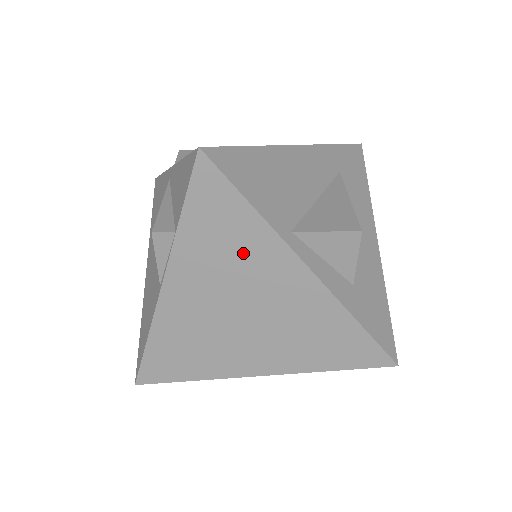
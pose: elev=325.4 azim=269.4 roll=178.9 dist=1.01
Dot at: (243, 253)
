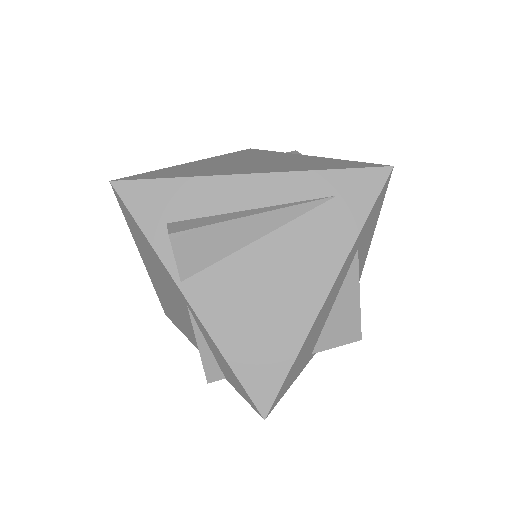
Dot at: occluded
